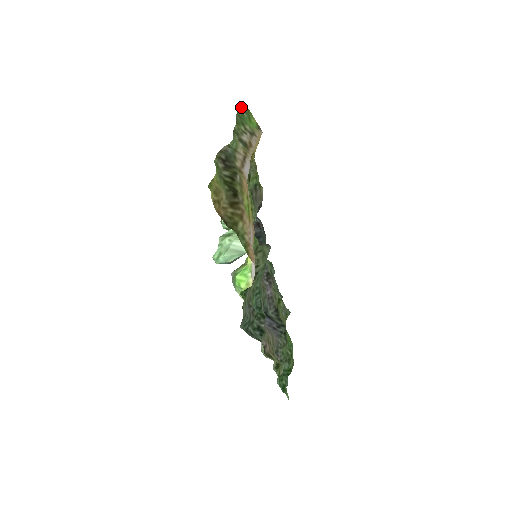
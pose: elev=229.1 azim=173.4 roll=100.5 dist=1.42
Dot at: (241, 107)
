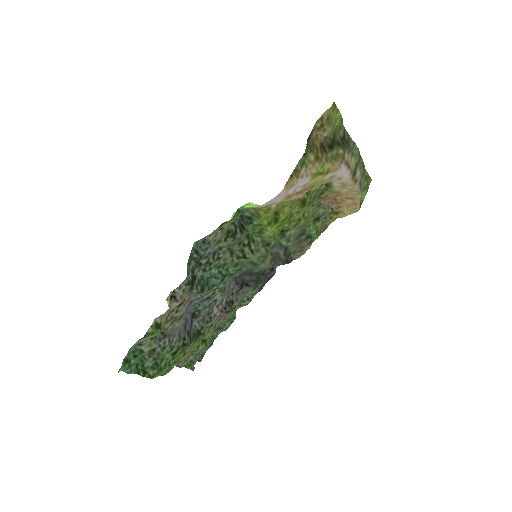
Dot at: (369, 176)
